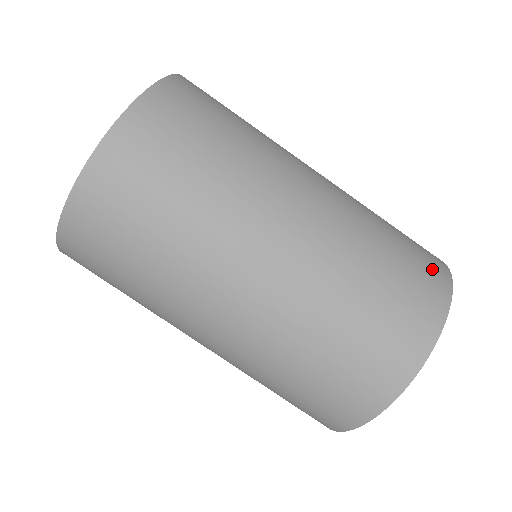
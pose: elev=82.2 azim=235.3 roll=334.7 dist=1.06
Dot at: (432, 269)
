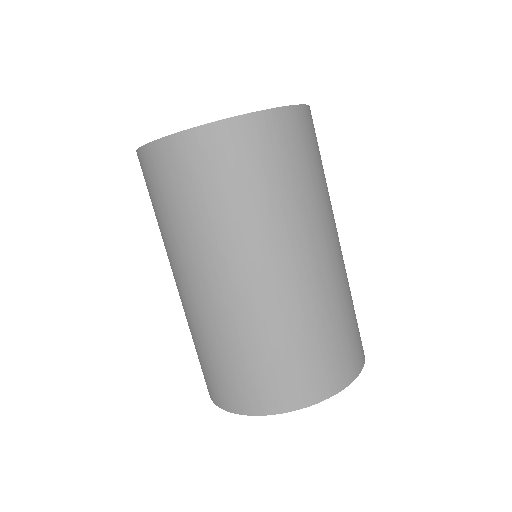
Dot at: occluded
